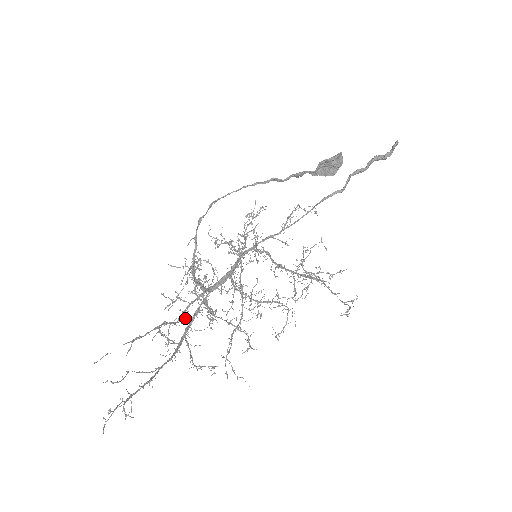
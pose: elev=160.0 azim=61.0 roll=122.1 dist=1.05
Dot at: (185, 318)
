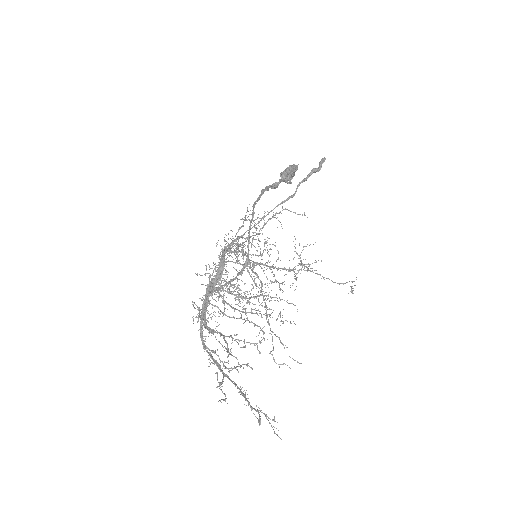
Dot at: occluded
